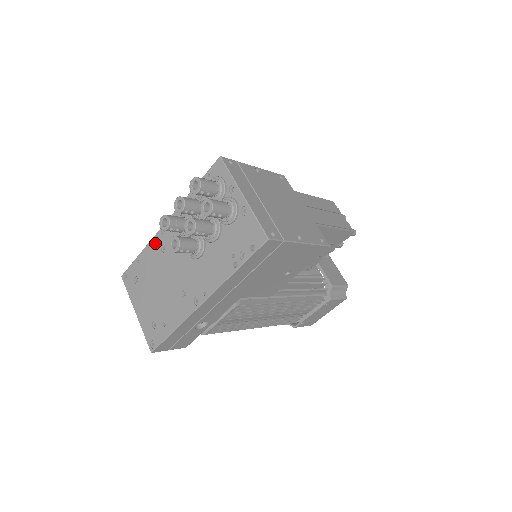
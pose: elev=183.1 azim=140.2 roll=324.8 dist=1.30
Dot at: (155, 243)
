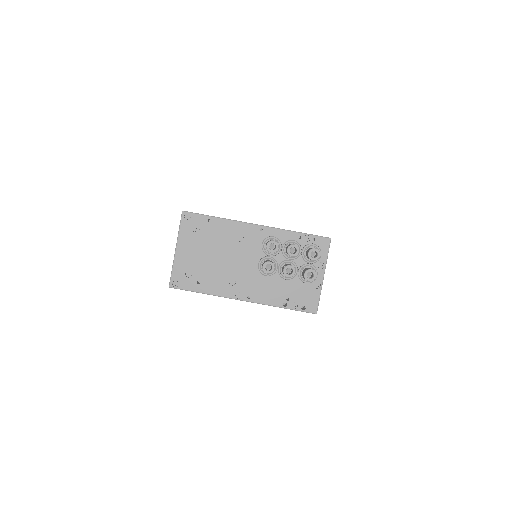
Dot at: (236, 227)
